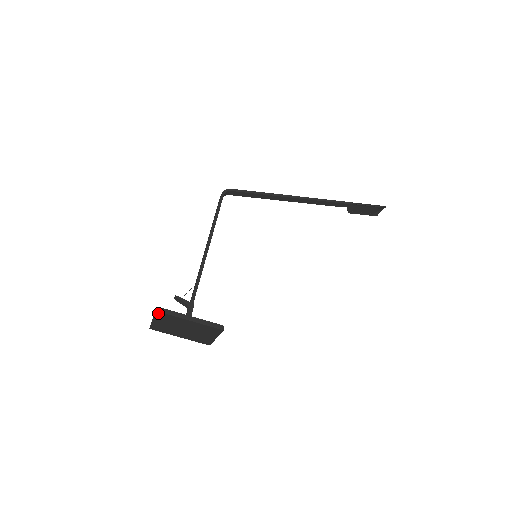
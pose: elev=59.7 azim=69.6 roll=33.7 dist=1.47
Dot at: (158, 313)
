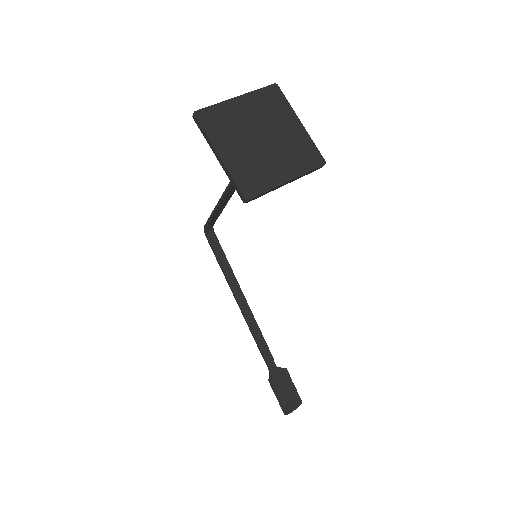
Dot at: (273, 89)
